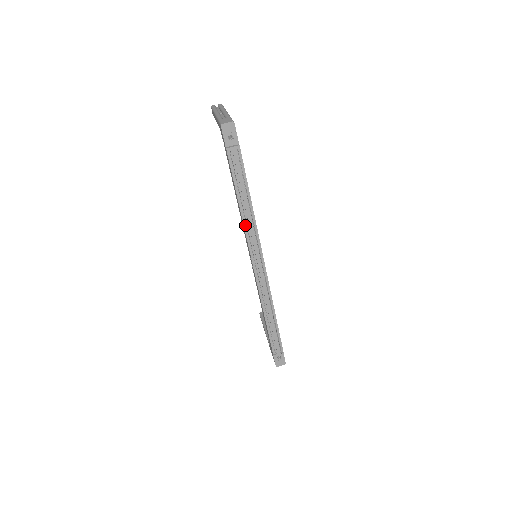
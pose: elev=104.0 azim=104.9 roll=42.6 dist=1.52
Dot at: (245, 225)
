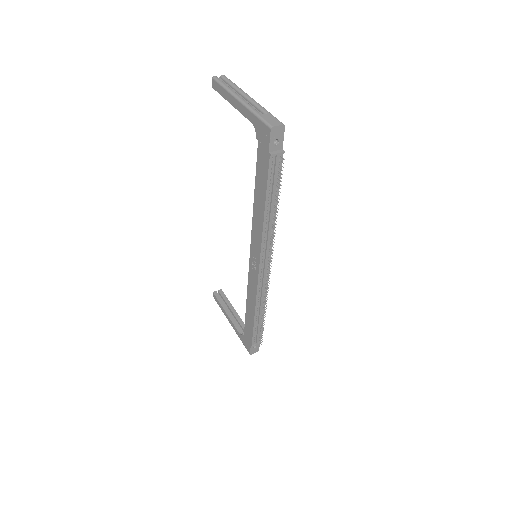
Dot at: (264, 232)
